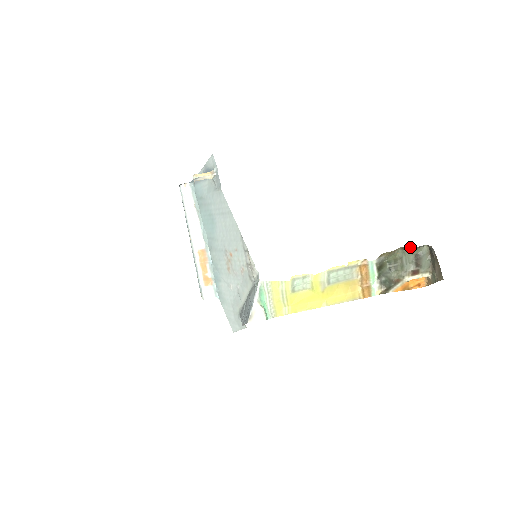
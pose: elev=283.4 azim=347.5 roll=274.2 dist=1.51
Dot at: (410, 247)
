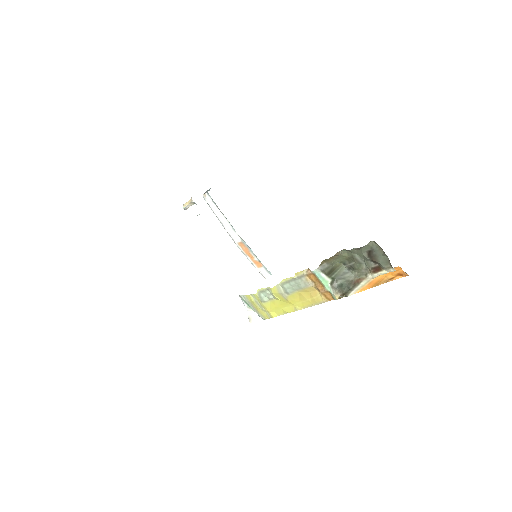
Dot at: (348, 250)
